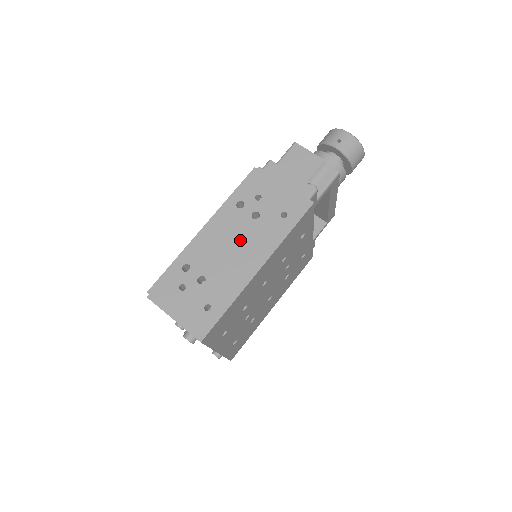
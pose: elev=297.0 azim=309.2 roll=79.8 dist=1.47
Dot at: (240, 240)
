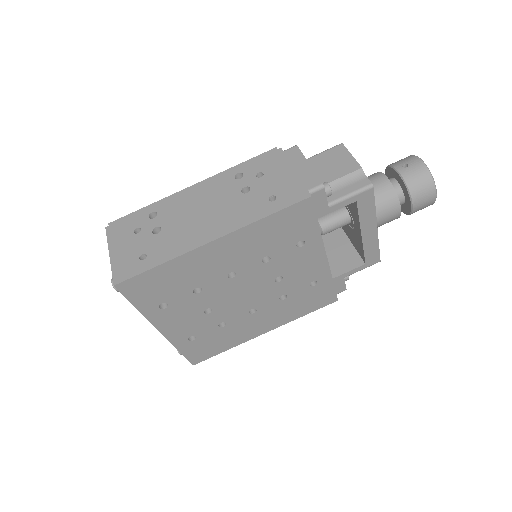
Dot at: (215, 207)
